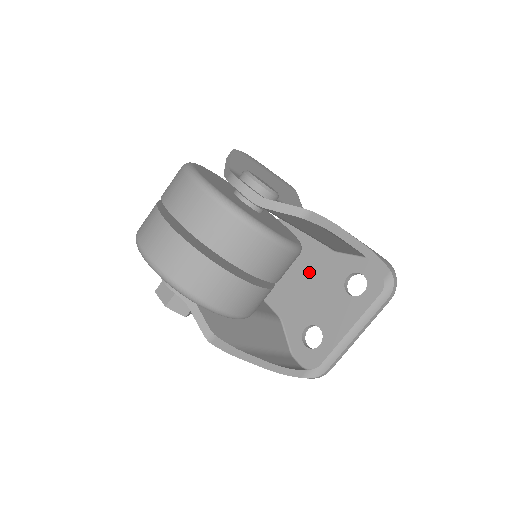
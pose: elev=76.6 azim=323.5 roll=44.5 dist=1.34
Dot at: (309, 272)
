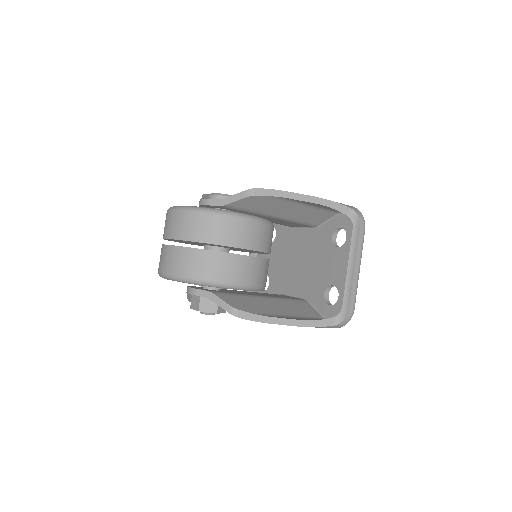
Dot at: (309, 254)
